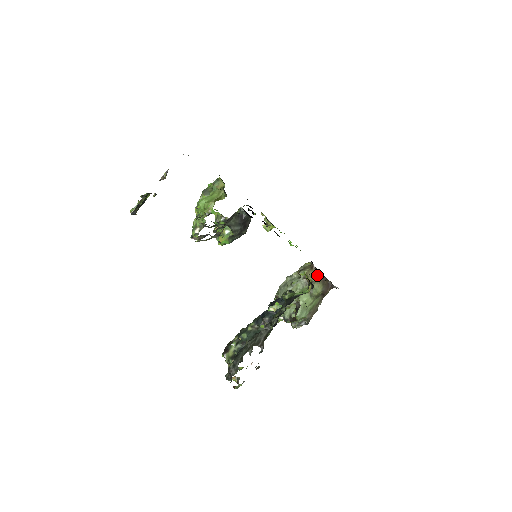
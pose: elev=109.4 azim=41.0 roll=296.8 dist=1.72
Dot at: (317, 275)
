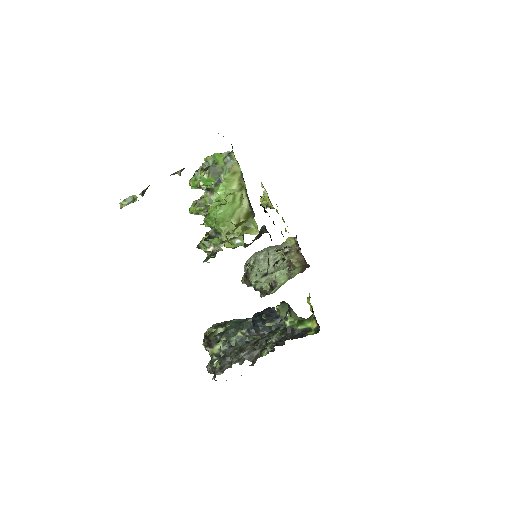
Dot at: (301, 261)
